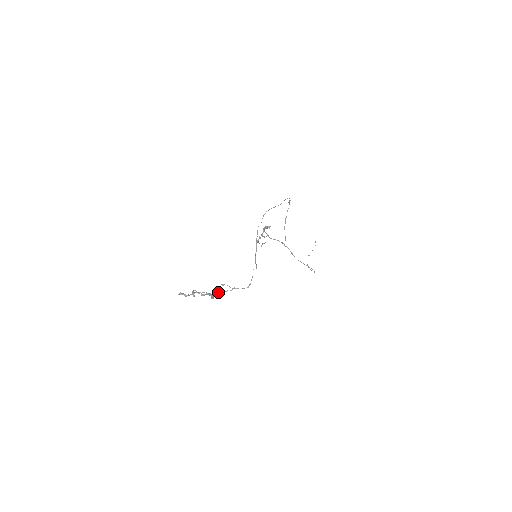
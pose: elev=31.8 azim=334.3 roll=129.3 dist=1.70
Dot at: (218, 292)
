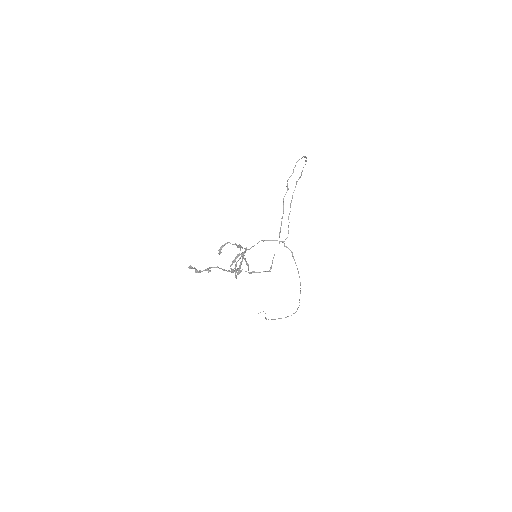
Dot at: (245, 261)
